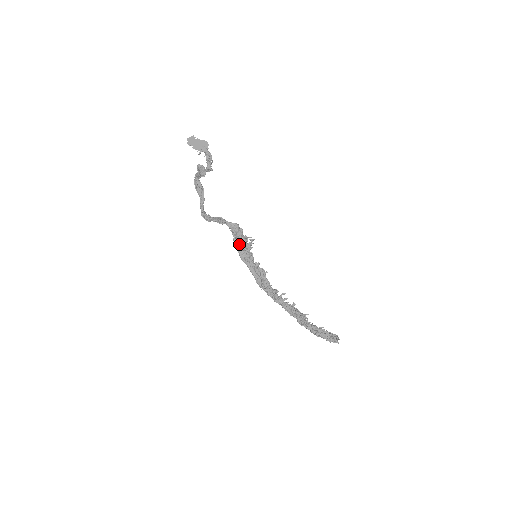
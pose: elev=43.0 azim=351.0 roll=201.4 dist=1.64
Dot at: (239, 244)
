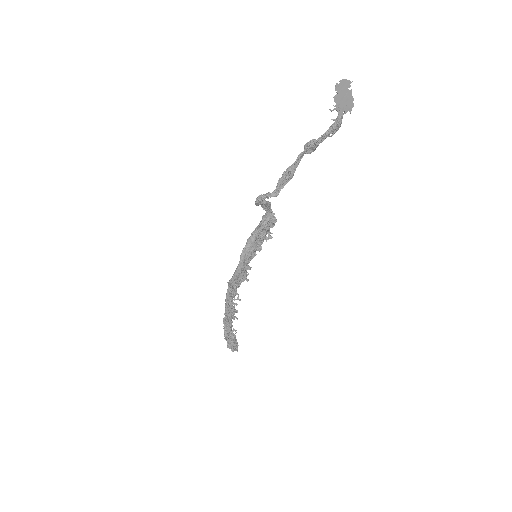
Dot at: (256, 239)
